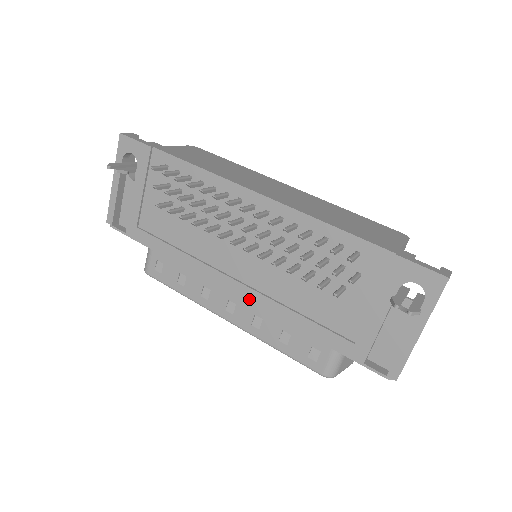
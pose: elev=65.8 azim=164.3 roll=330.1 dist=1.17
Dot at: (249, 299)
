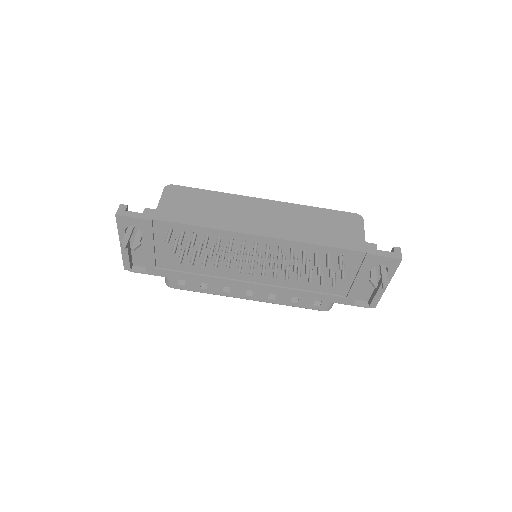
Dot at: (266, 291)
